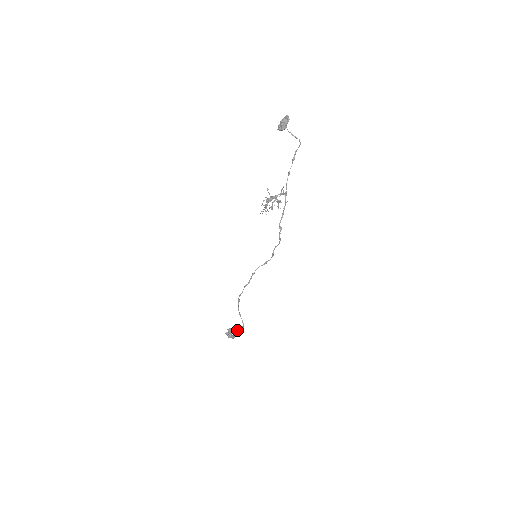
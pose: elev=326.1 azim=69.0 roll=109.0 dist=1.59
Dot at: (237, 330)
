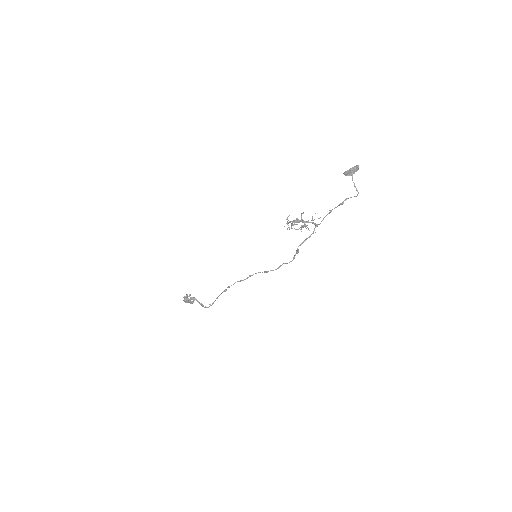
Dot at: occluded
